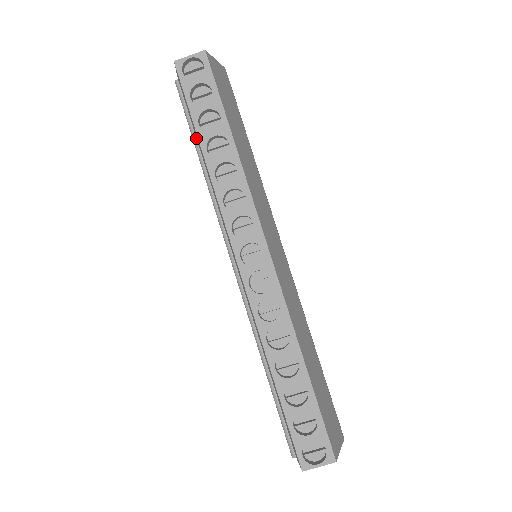
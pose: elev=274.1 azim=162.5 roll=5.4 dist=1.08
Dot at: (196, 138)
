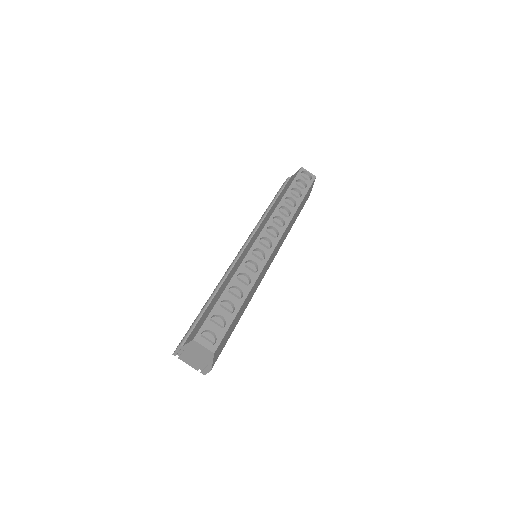
Dot at: (278, 197)
